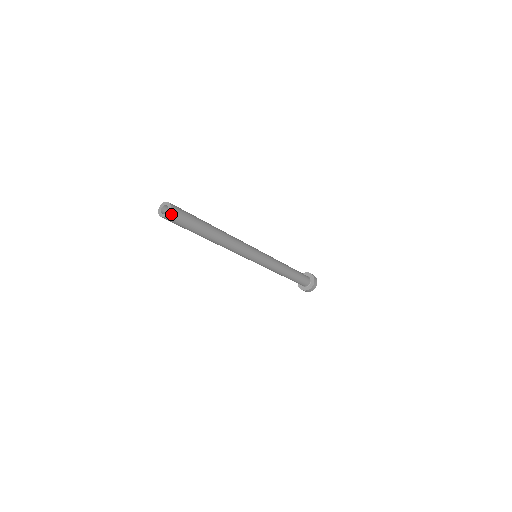
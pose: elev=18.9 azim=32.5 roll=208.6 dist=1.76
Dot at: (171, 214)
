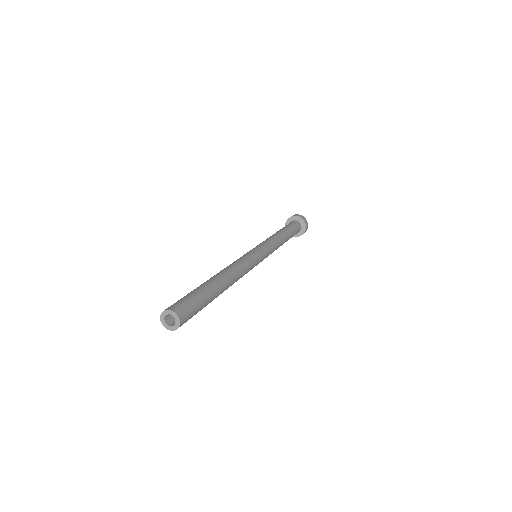
Dot at: (173, 328)
